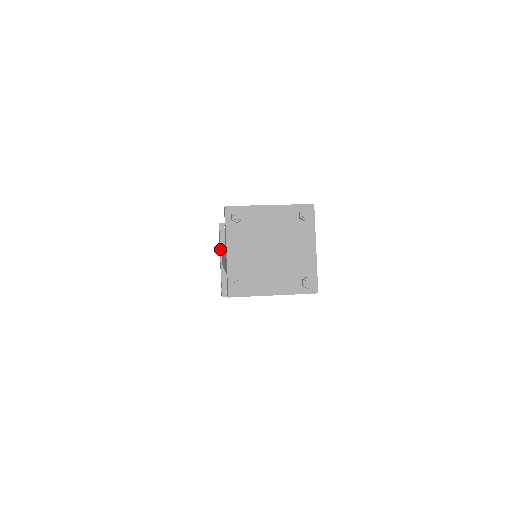
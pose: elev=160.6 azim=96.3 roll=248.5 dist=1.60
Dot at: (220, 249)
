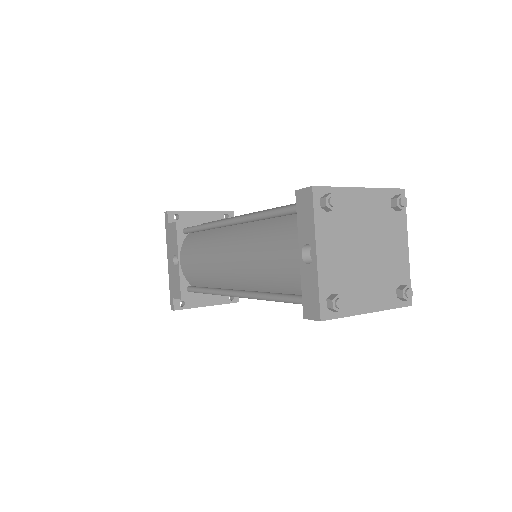
Dot at: (177, 246)
